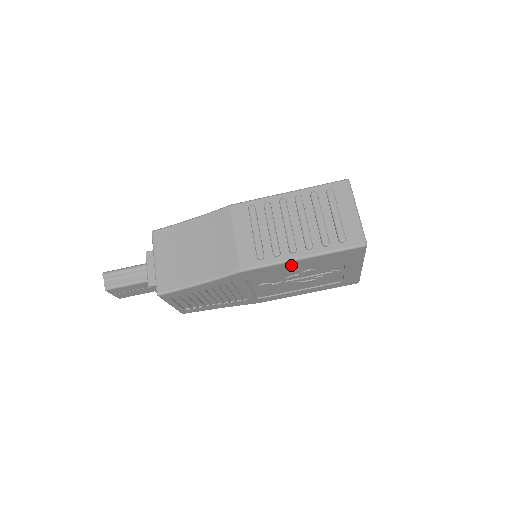
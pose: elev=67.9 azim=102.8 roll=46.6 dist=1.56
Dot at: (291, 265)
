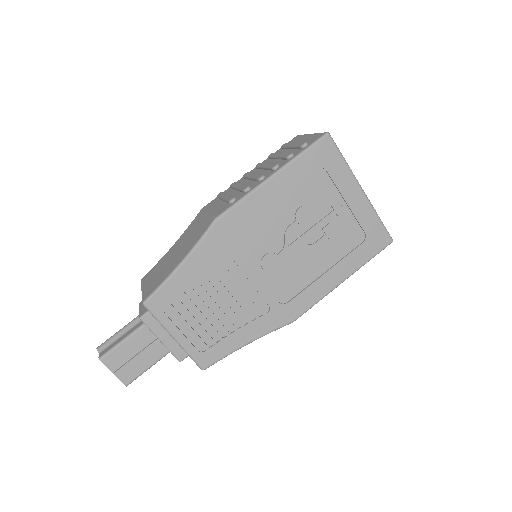
Dot at: (268, 194)
